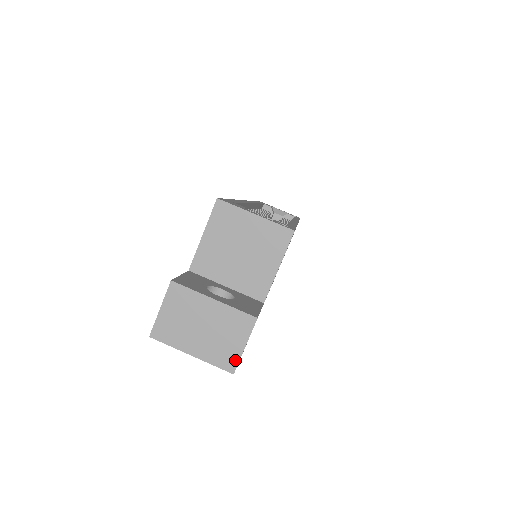
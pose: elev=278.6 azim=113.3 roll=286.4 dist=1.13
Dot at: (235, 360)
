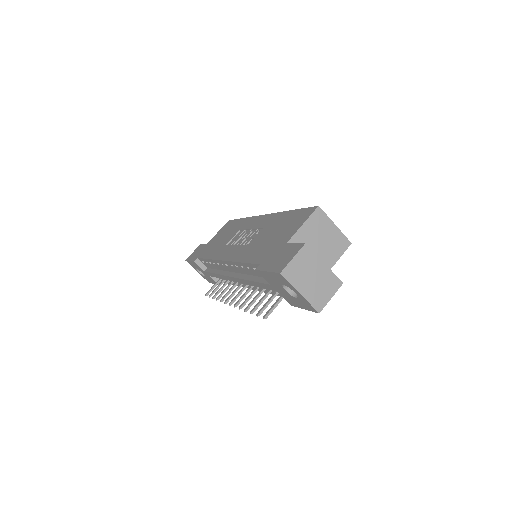
Dot at: (323, 305)
